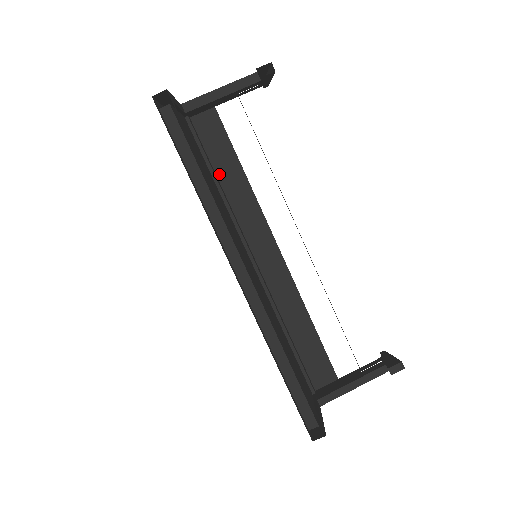
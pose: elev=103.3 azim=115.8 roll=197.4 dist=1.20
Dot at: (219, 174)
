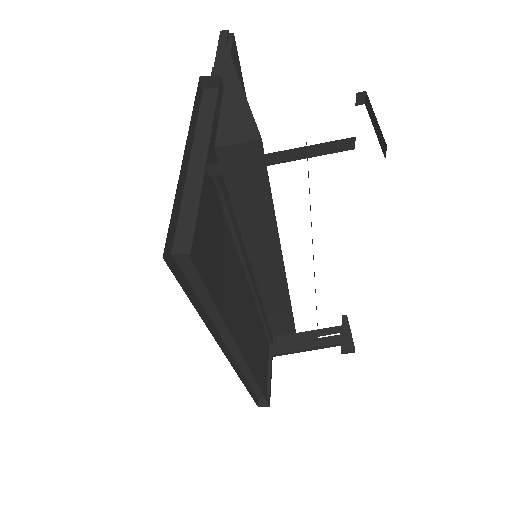
Dot at: (239, 211)
